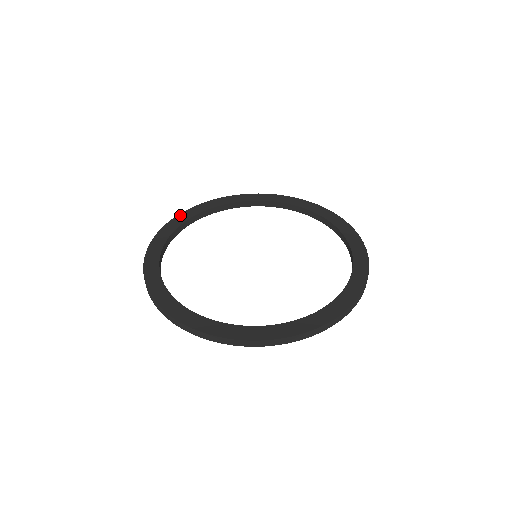
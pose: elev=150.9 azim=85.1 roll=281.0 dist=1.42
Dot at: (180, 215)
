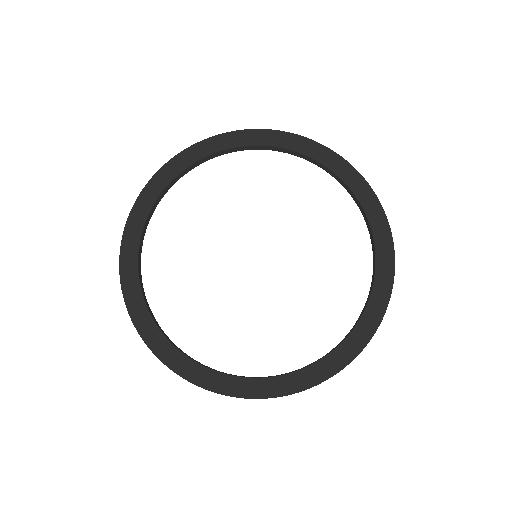
Dot at: (196, 146)
